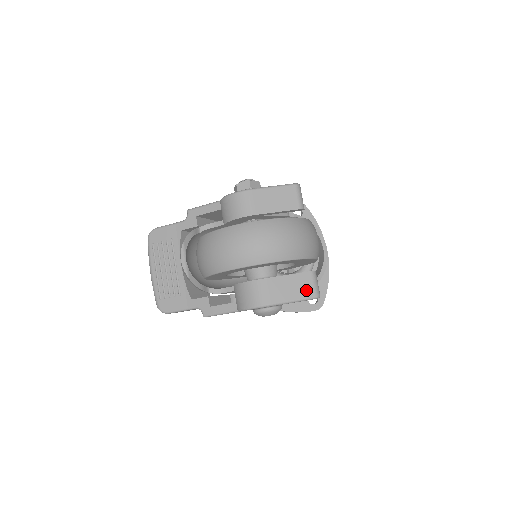
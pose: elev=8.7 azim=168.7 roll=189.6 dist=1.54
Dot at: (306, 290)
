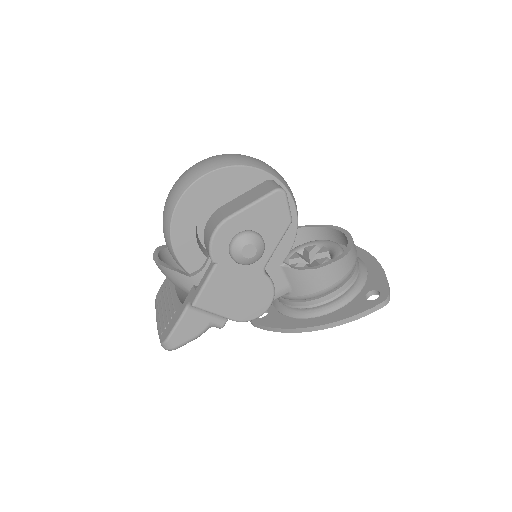
Dot at: (263, 191)
